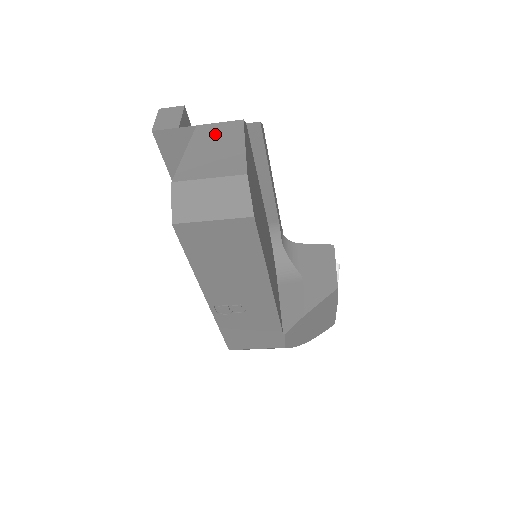
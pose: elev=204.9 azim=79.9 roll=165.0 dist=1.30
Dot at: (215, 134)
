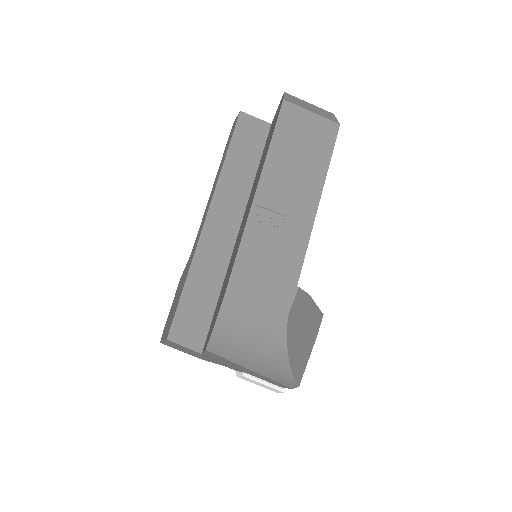
Dot at: occluded
